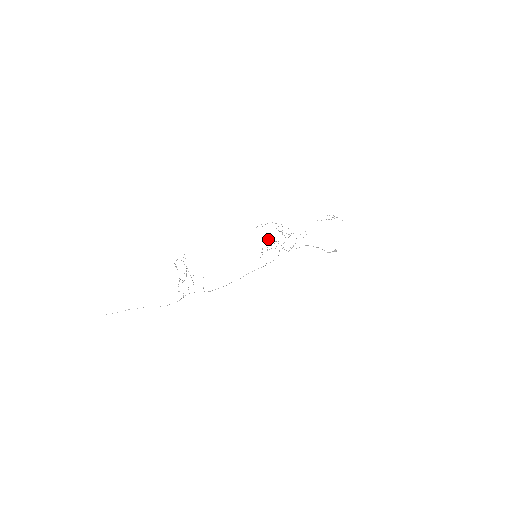
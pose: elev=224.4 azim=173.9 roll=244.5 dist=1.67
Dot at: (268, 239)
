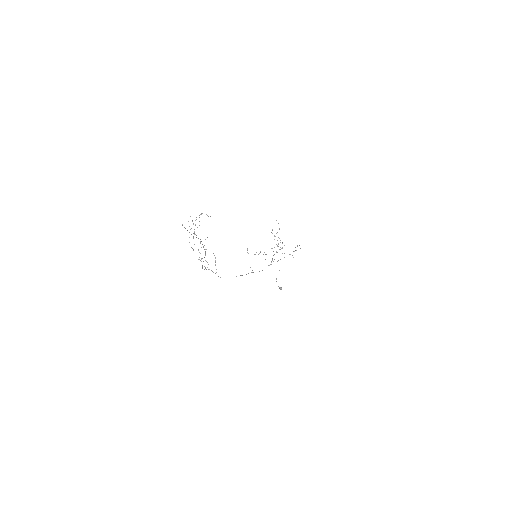
Dot at: occluded
